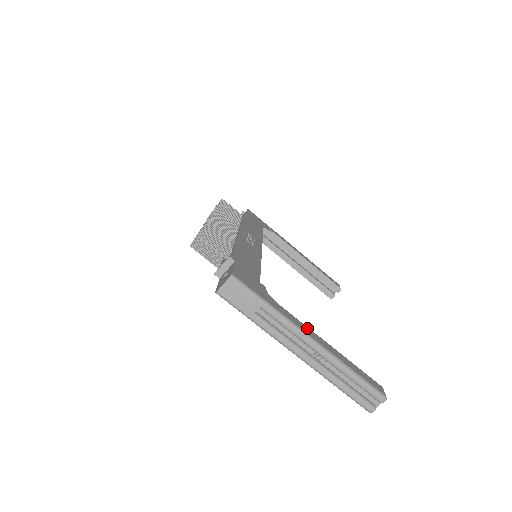
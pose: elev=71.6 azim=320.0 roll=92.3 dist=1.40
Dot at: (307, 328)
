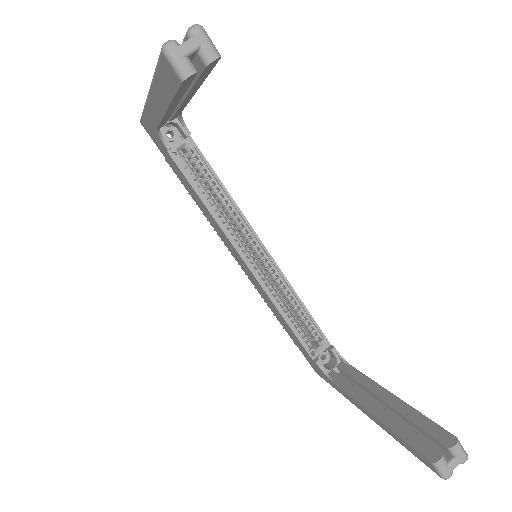
Dot at: occluded
